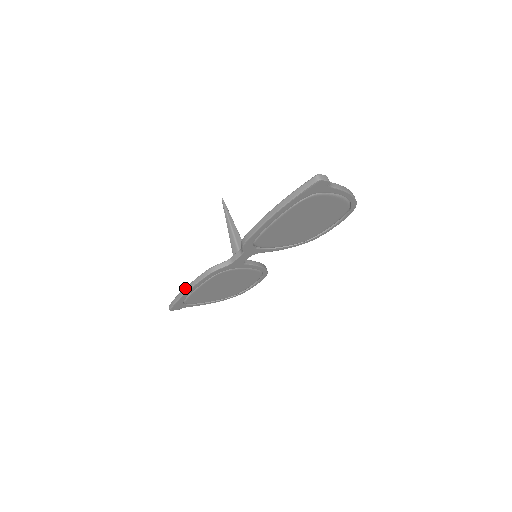
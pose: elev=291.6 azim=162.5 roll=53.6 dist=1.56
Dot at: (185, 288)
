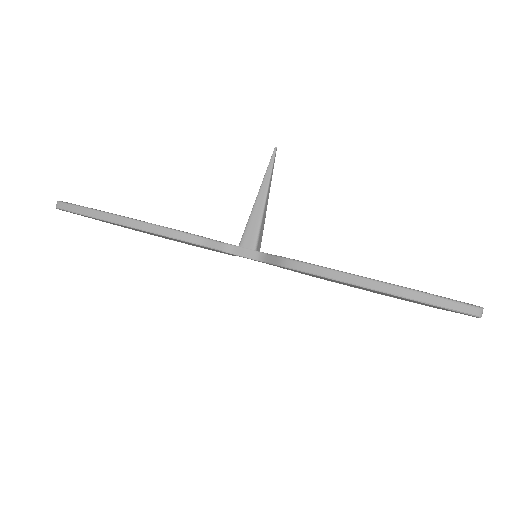
Dot at: (122, 217)
